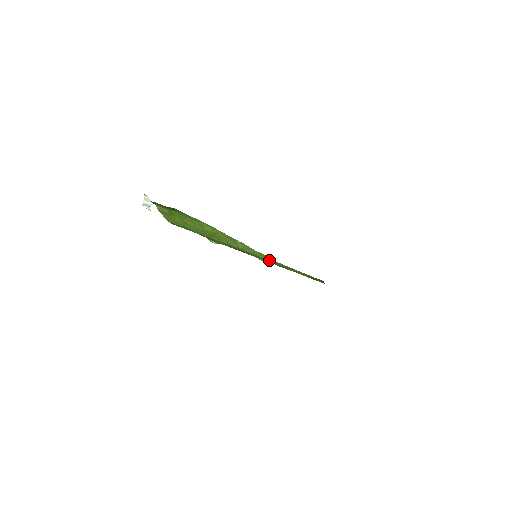
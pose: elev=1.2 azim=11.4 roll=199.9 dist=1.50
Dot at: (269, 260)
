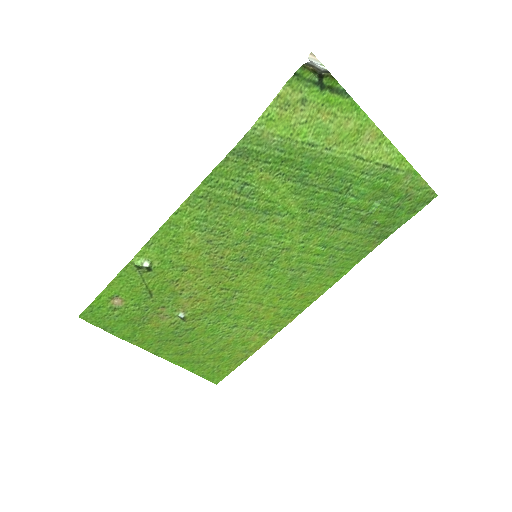
Dot at: (402, 171)
